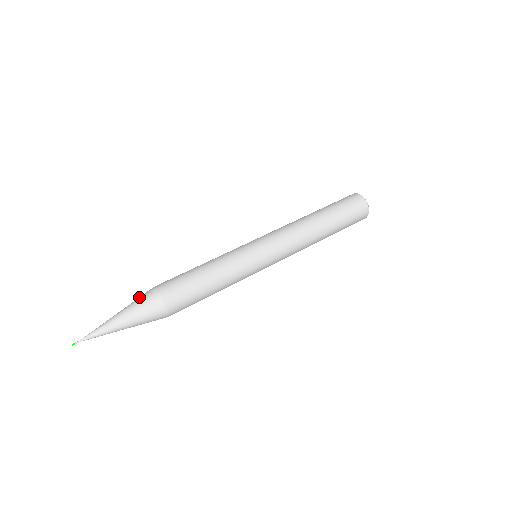
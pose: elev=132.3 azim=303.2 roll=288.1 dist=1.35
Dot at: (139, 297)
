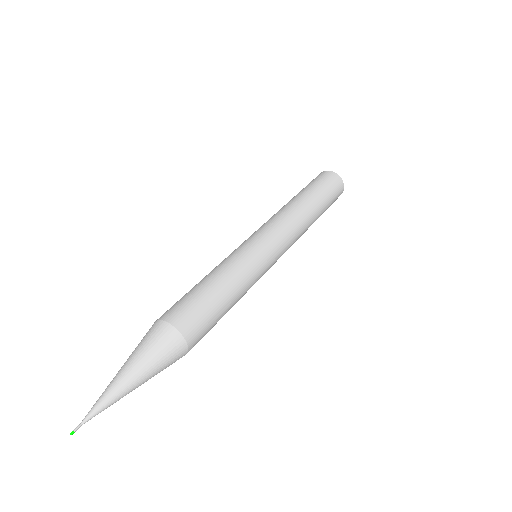
Dot at: (146, 339)
